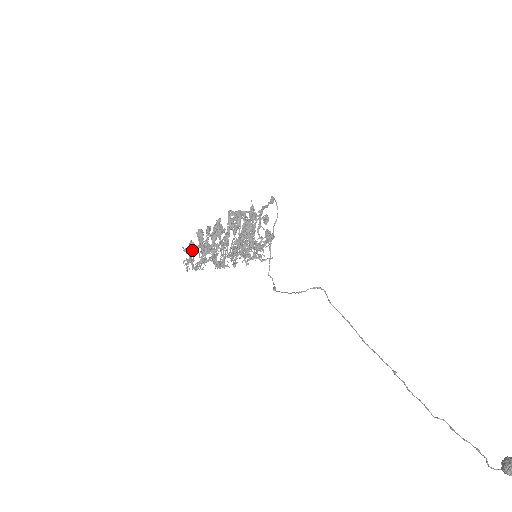
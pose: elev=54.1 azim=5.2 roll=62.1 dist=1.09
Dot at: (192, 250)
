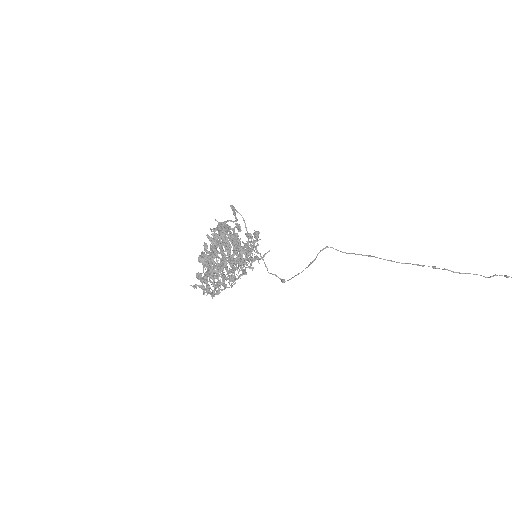
Dot at: (205, 277)
